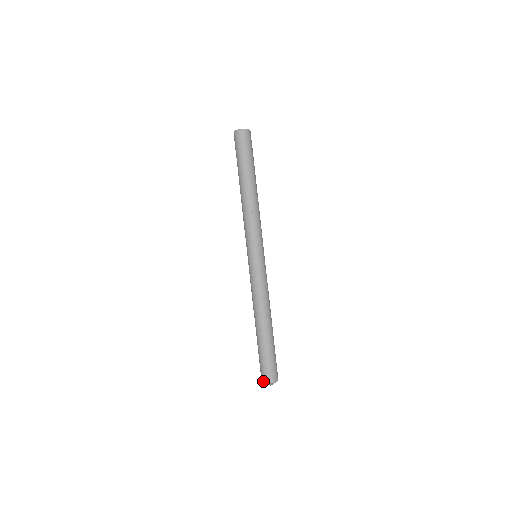
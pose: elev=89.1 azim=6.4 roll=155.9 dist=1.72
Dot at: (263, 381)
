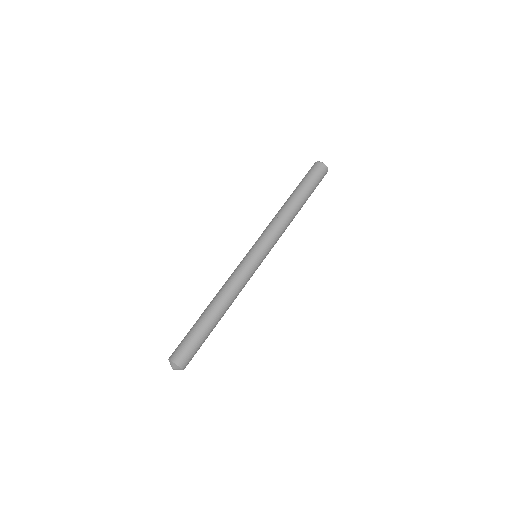
Dot at: (170, 357)
